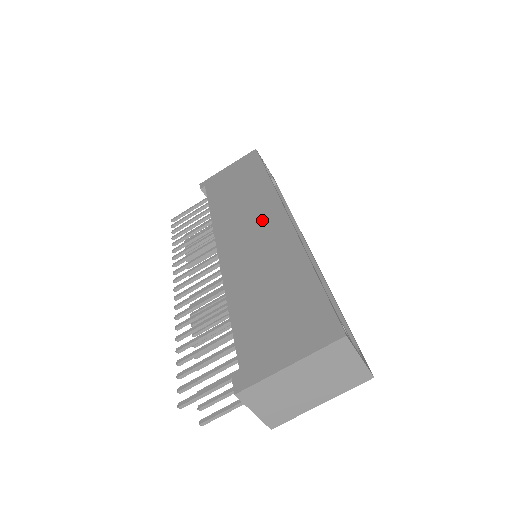
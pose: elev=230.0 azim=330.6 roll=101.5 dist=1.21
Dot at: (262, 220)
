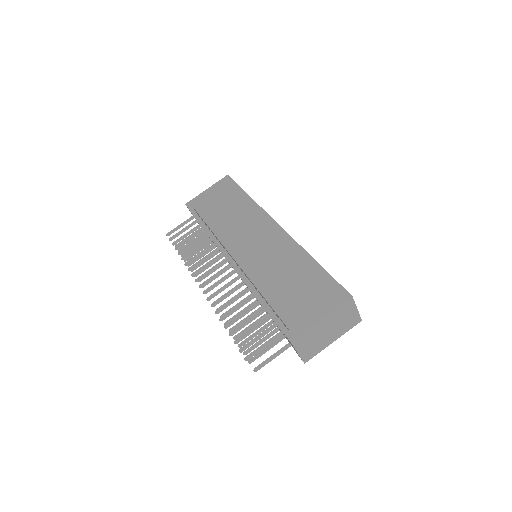
Dot at: (260, 230)
